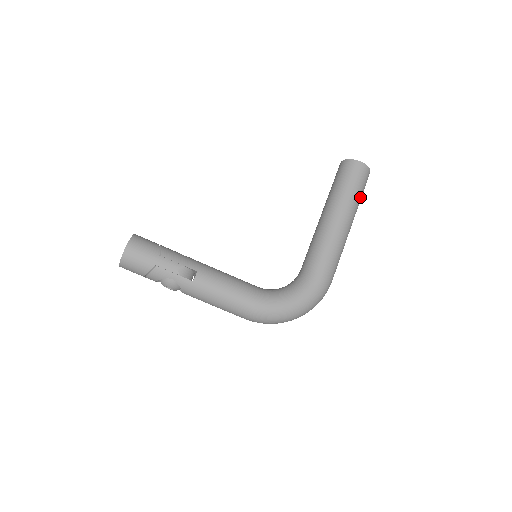
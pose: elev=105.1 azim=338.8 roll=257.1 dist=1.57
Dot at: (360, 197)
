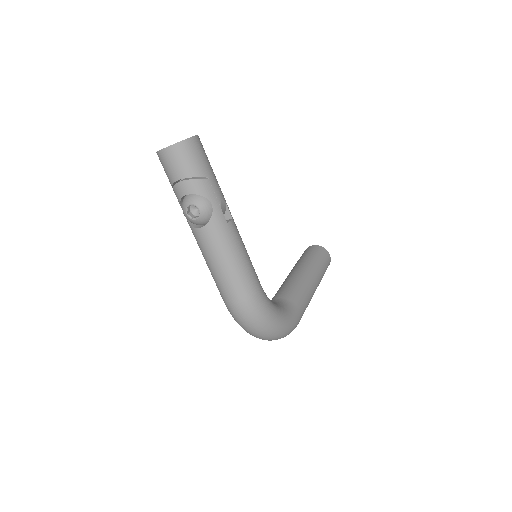
Dot at: occluded
